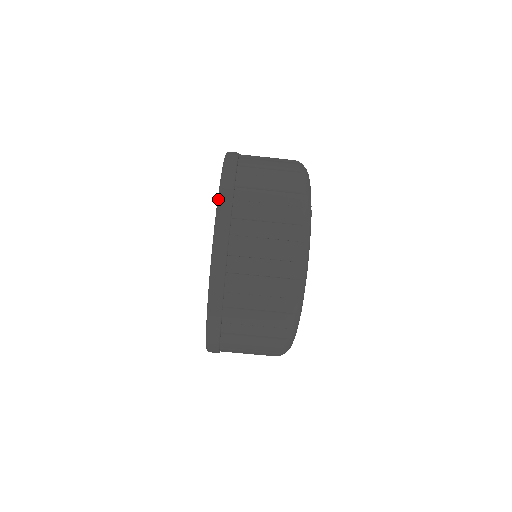
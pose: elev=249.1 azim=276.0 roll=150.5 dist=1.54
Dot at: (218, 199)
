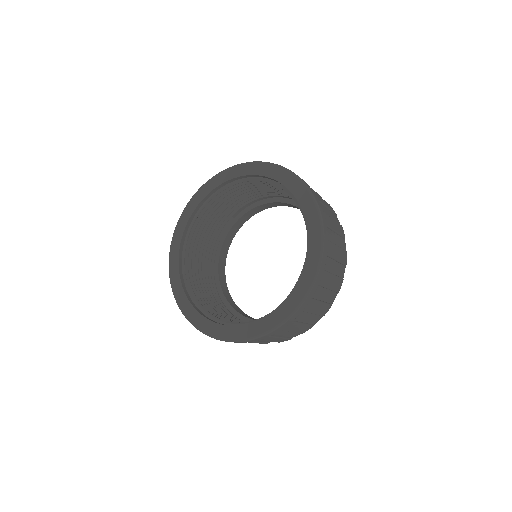
Dot at: (323, 237)
